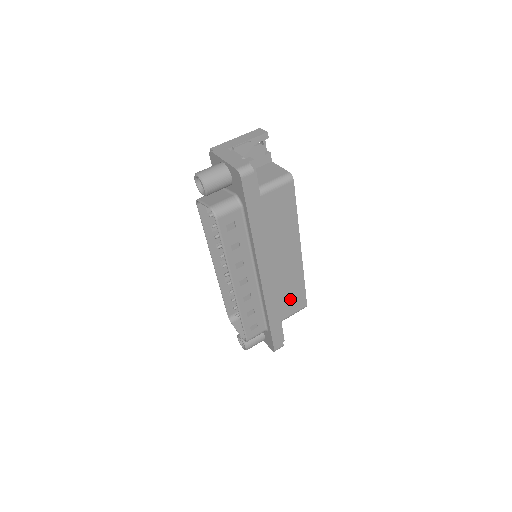
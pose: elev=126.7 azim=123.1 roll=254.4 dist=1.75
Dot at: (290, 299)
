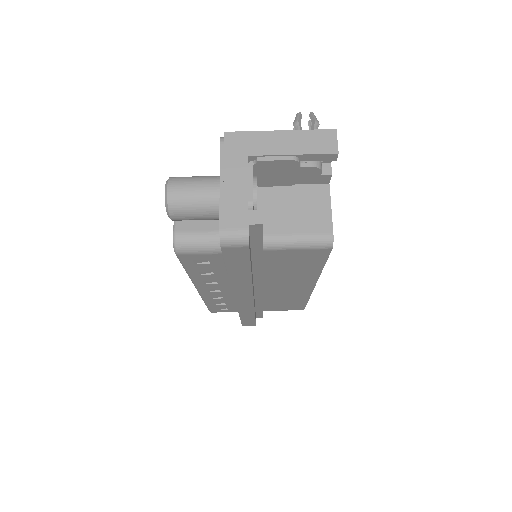
Dot at: (281, 304)
